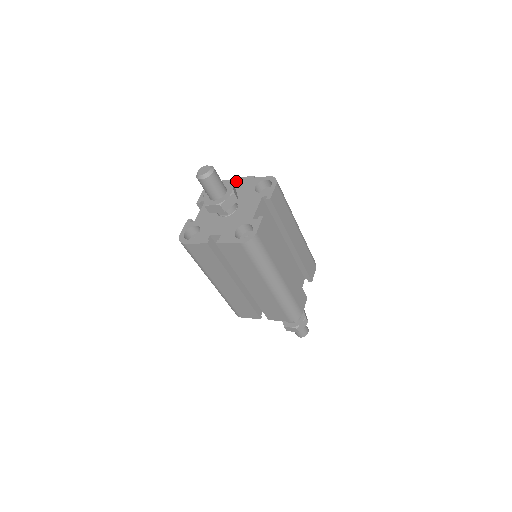
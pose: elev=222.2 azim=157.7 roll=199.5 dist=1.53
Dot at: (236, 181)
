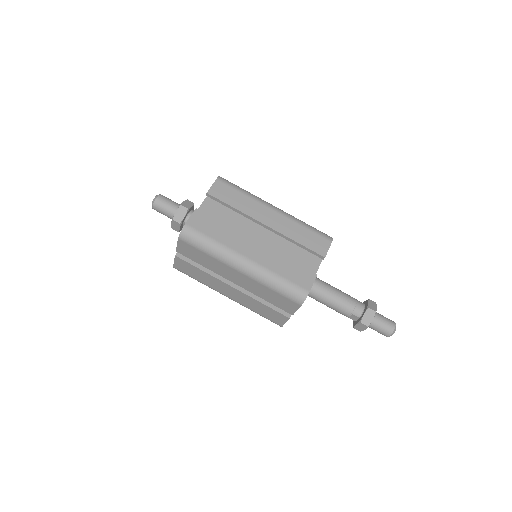
Dot at: occluded
